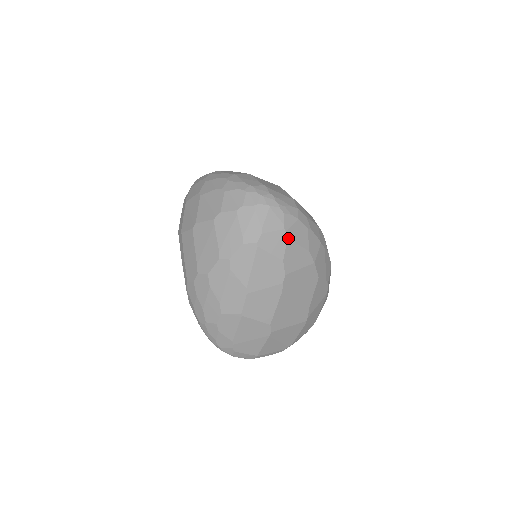
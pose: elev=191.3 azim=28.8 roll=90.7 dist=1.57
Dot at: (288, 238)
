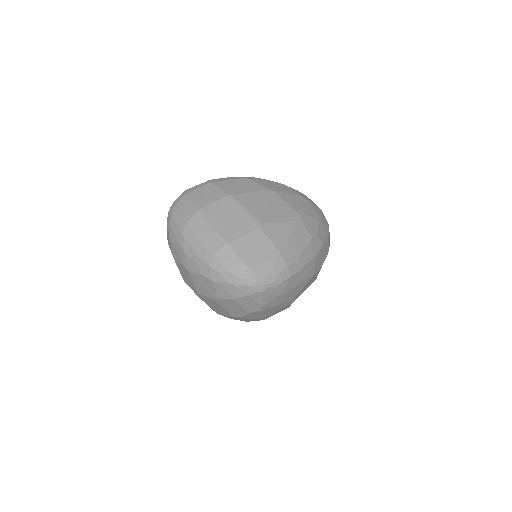
Dot at: (286, 294)
